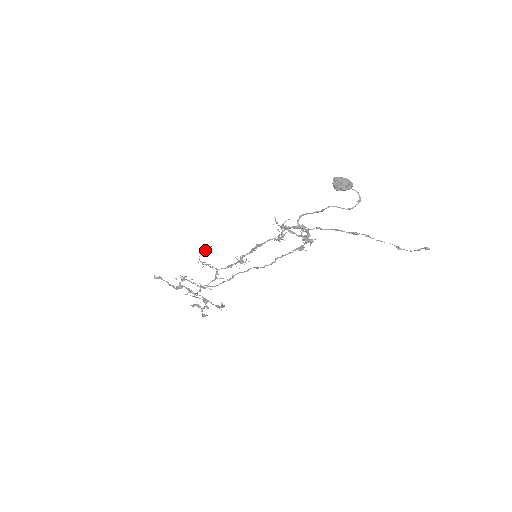
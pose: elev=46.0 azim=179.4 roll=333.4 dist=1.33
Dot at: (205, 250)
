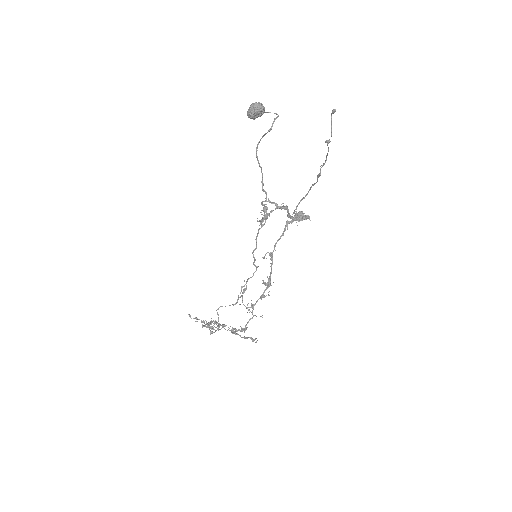
Dot at: (244, 290)
